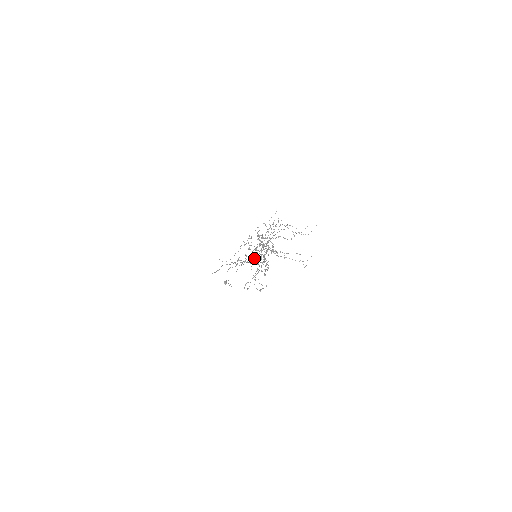
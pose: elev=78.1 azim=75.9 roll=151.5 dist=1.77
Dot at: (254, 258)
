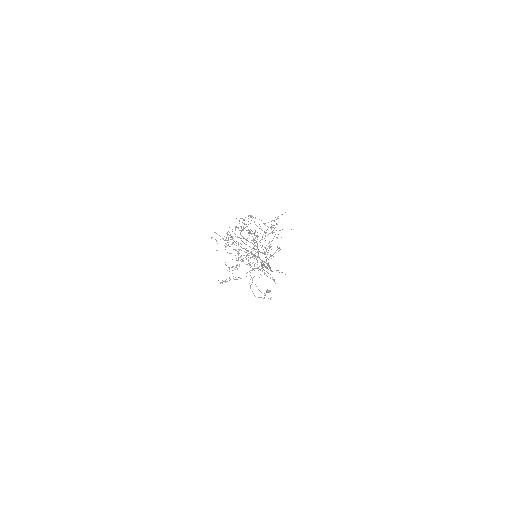
Dot at: (237, 251)
